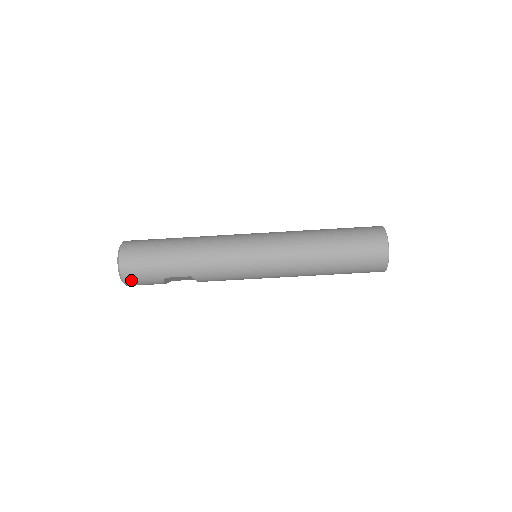
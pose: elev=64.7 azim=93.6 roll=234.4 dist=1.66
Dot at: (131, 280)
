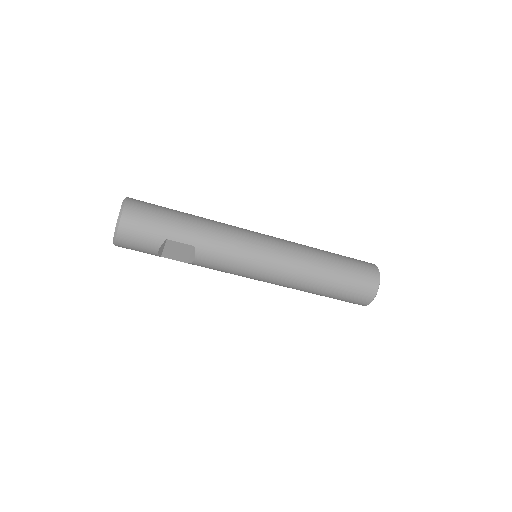
Dot at: (128, 230)
